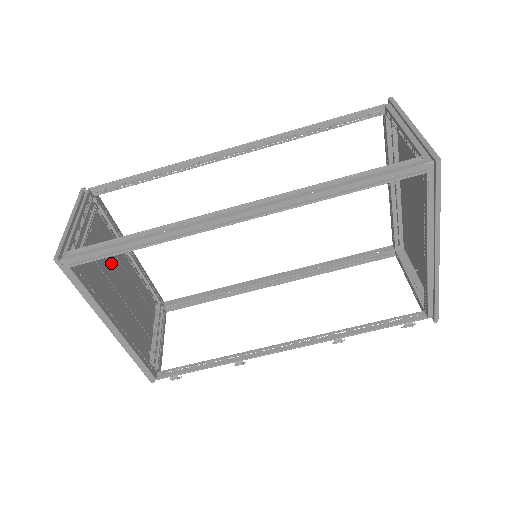
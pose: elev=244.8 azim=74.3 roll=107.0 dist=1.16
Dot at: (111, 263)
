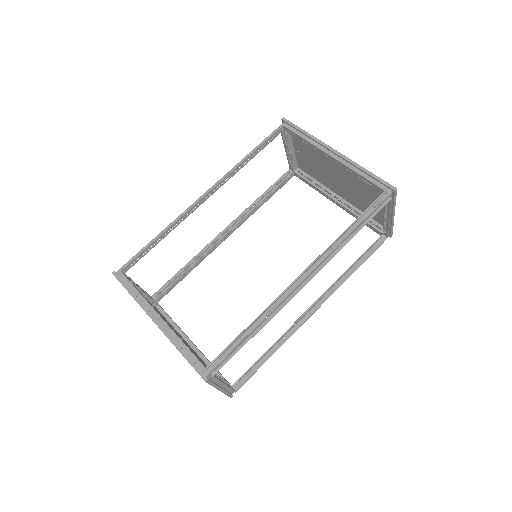
Dot at: occluded
